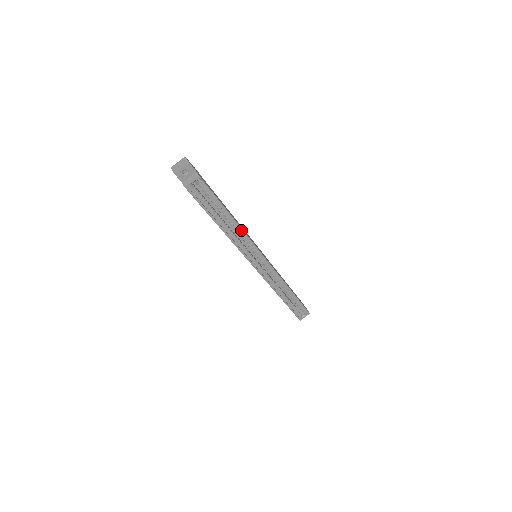
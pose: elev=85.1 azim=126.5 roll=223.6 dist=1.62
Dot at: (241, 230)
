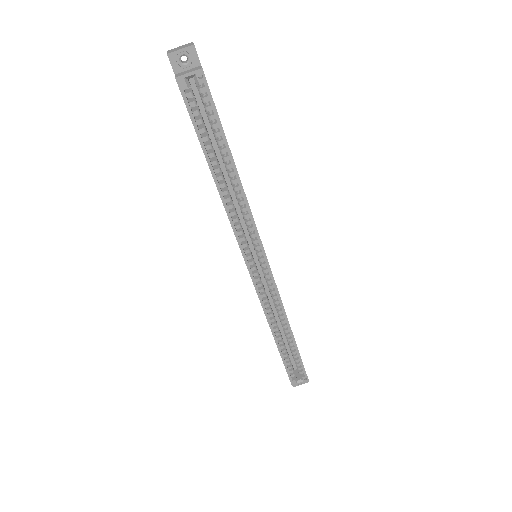
Dot at: (243, 195)
